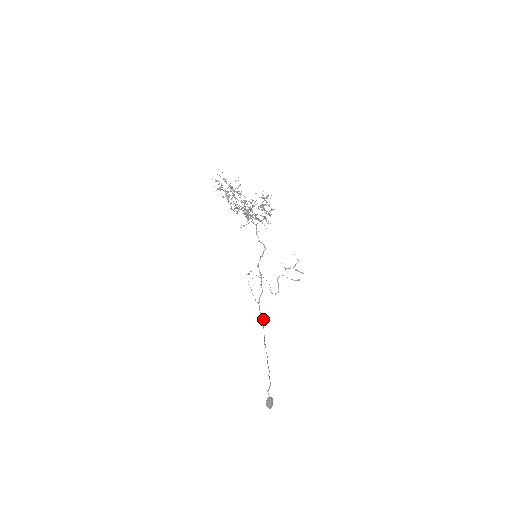
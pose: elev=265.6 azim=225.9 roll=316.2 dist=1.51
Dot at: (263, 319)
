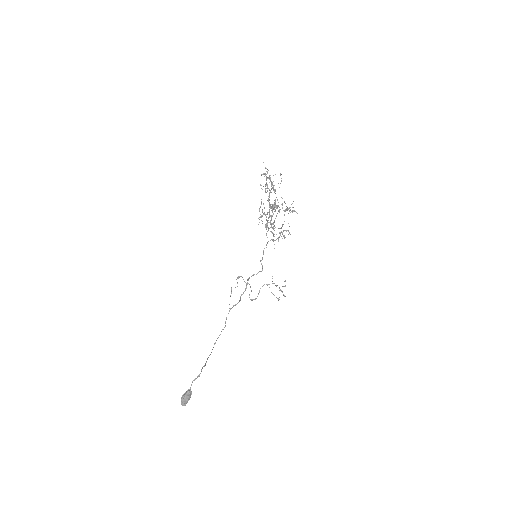
Dot at: occluded
